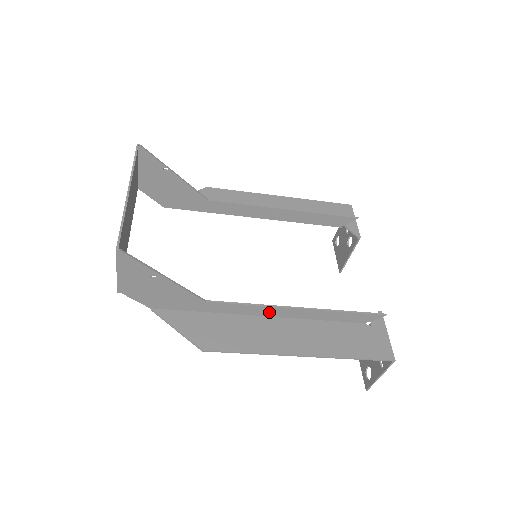
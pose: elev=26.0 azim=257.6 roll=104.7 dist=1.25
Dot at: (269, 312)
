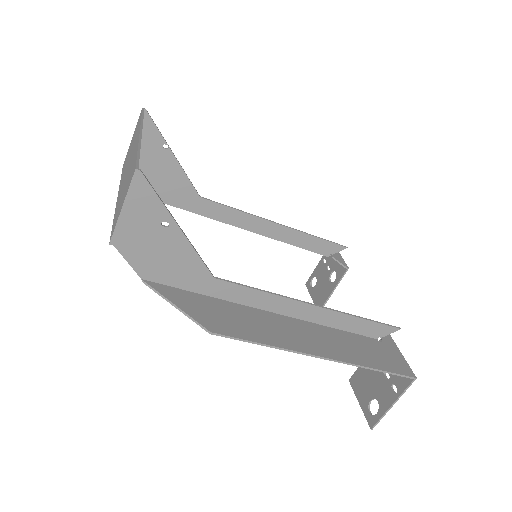
Dot at: (281, 307)
